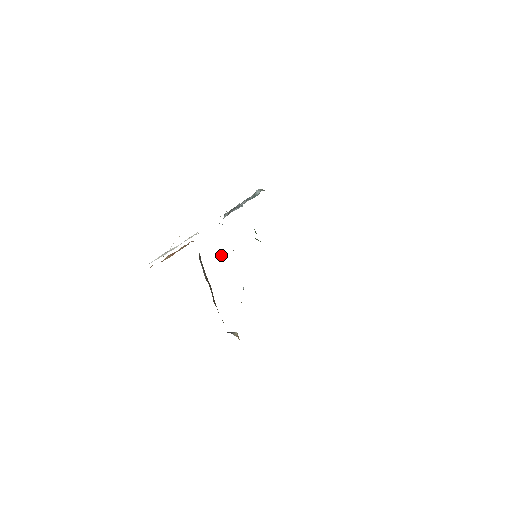
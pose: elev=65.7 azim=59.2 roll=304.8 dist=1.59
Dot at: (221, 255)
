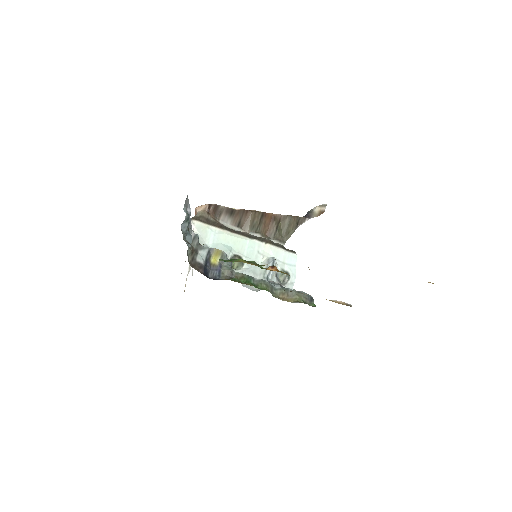
Dot at: occluded
